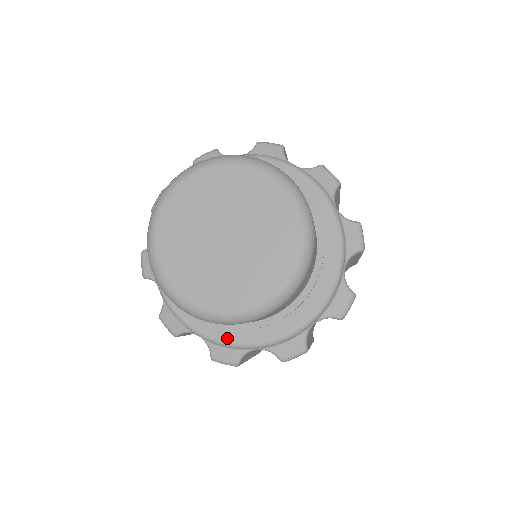
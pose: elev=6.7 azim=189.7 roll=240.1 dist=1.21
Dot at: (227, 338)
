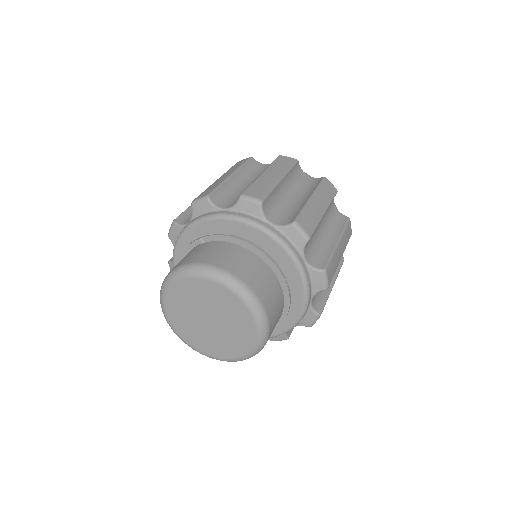
Dot at: occluded
